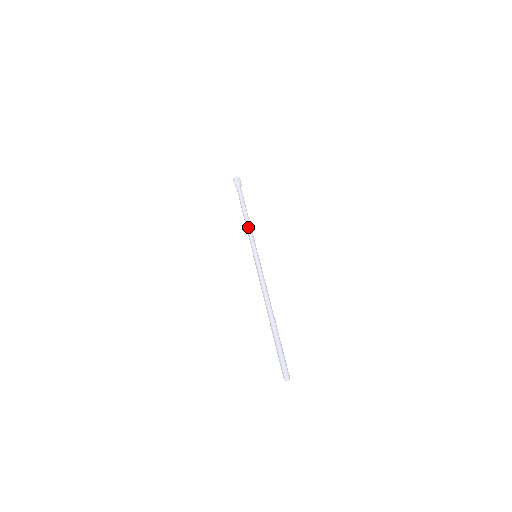
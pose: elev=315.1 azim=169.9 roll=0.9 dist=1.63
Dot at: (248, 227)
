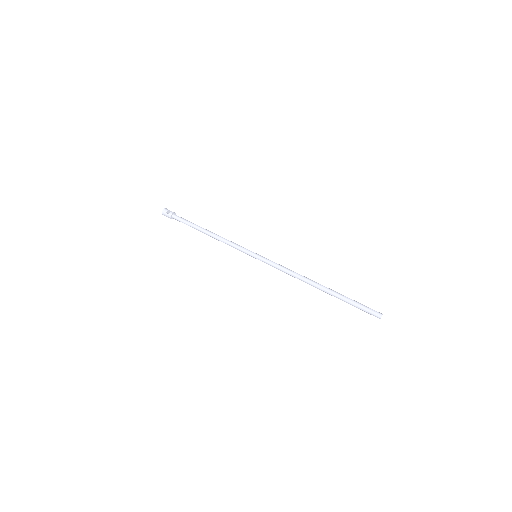
Dot at: occluded
